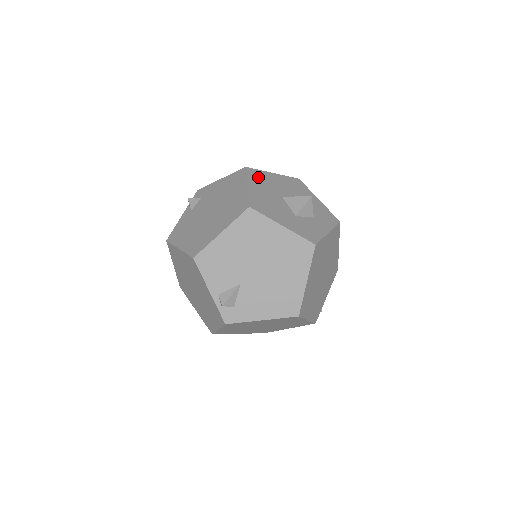
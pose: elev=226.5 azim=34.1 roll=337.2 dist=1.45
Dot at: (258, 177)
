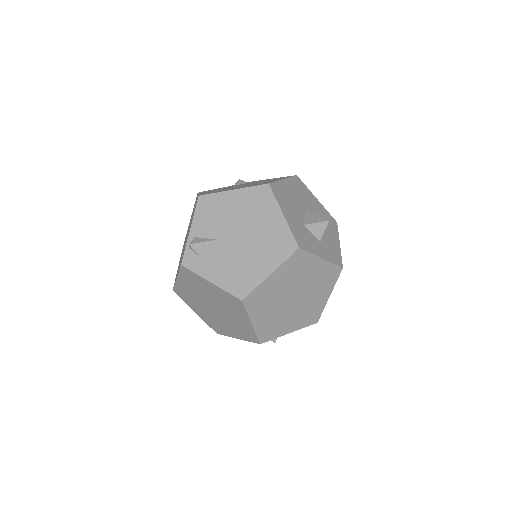
Dot at: (300, 186)
